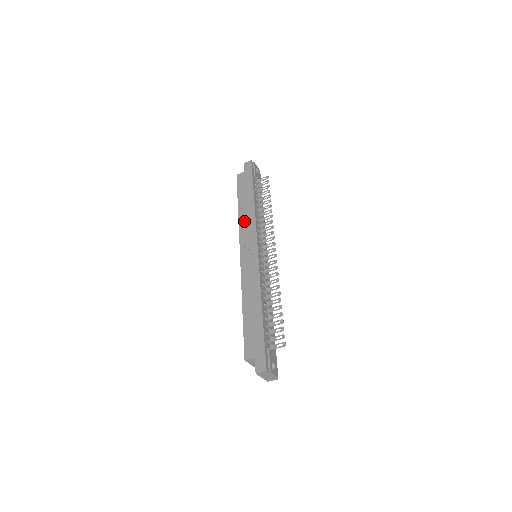
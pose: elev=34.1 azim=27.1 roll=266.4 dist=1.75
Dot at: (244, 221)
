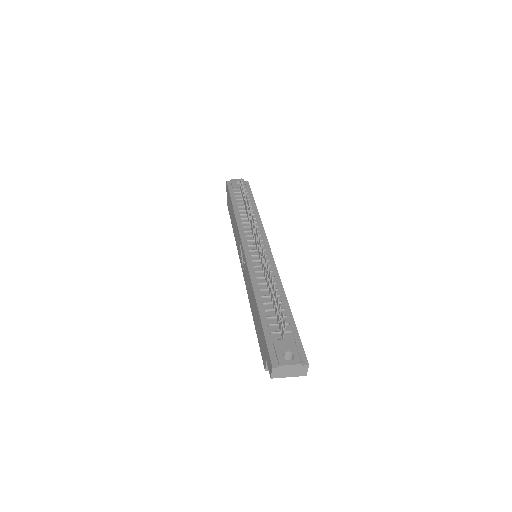
Dot at: (236, 236)
